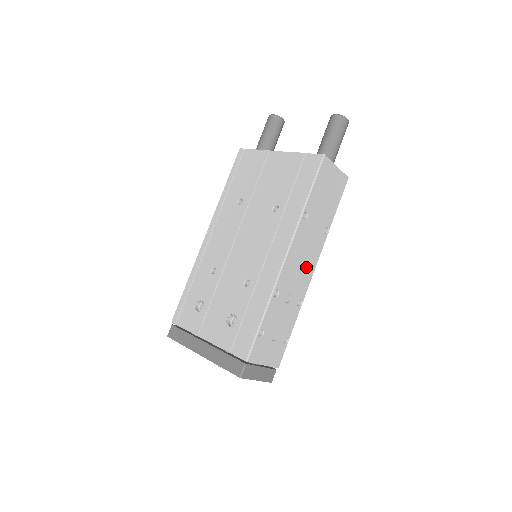
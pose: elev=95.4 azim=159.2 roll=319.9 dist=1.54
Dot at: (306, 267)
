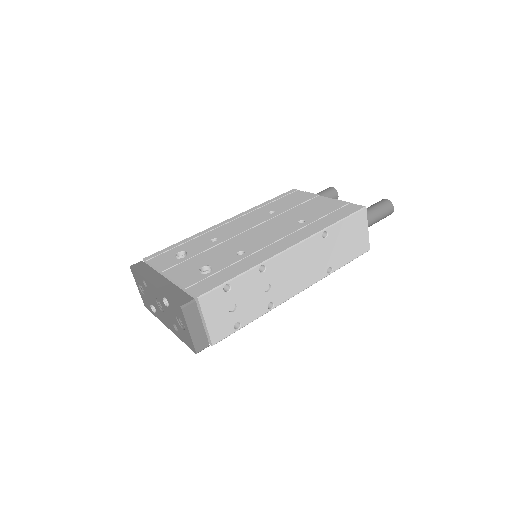
Dot at: (297, 280)
